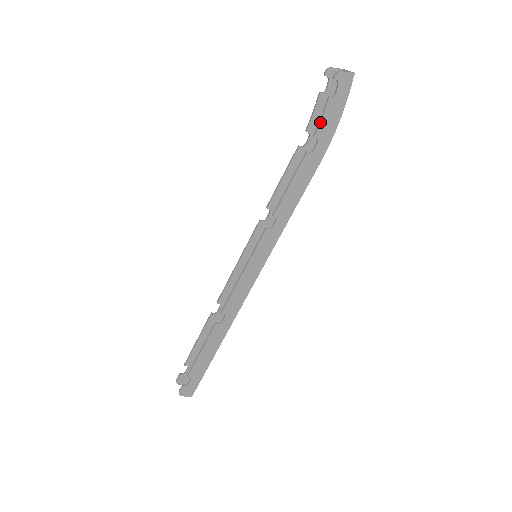
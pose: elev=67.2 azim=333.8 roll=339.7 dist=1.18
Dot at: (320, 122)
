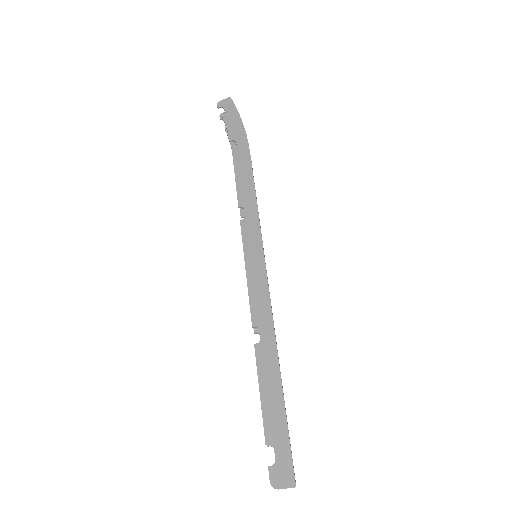
Dot at: (227, 131)
